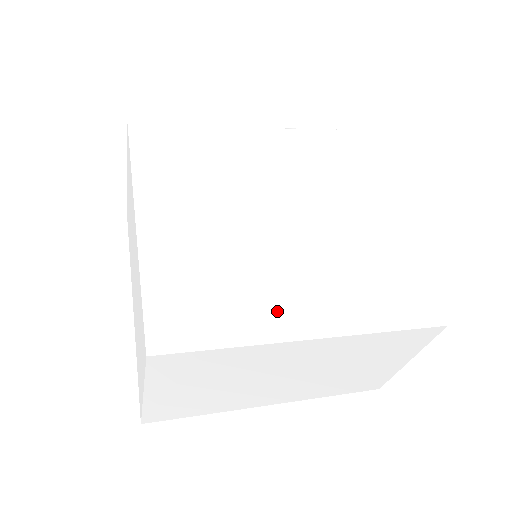
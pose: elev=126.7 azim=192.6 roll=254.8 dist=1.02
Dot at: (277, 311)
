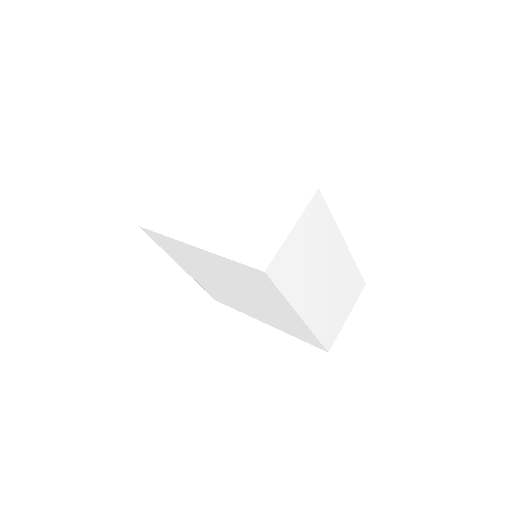
Dot at: occluded
